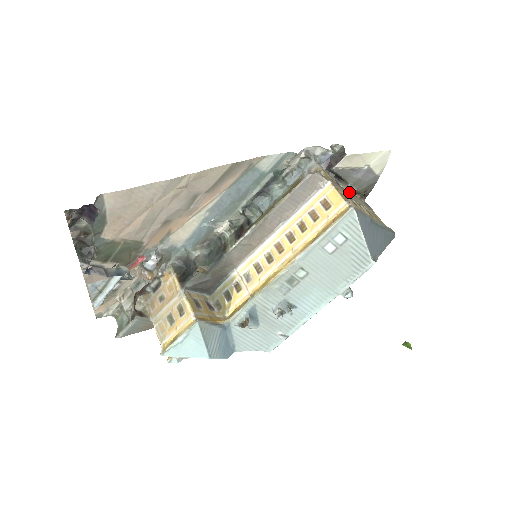
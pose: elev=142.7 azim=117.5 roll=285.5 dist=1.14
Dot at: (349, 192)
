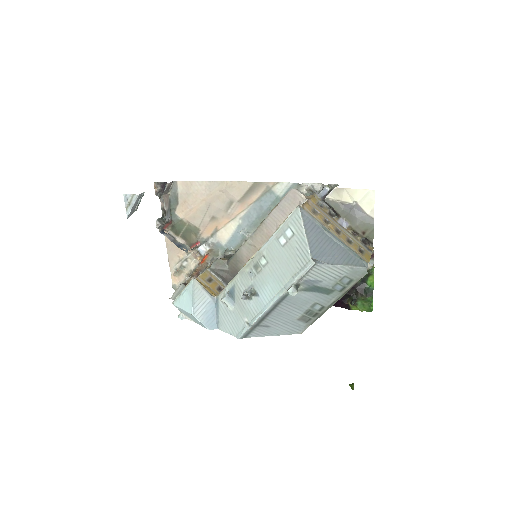
Dot at: (340, 224)
